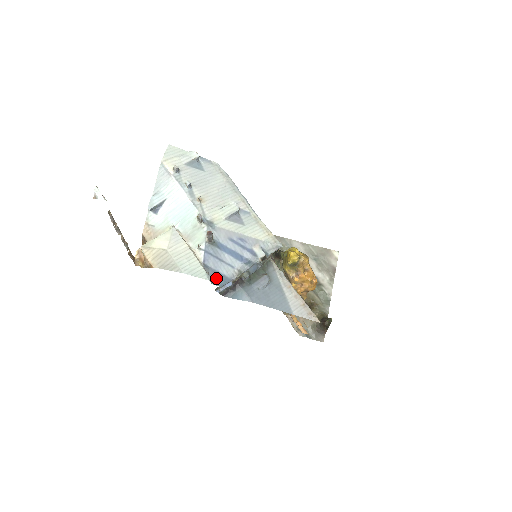
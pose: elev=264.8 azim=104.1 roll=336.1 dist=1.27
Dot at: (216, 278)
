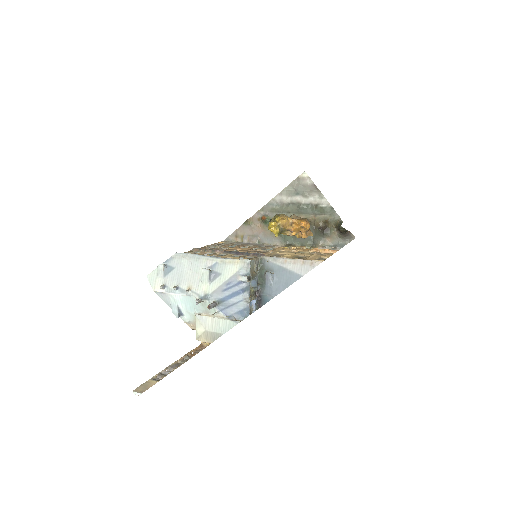
Dot at: (241, 315)
